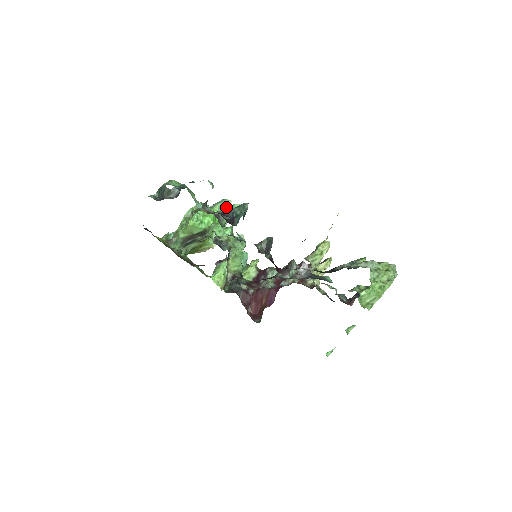
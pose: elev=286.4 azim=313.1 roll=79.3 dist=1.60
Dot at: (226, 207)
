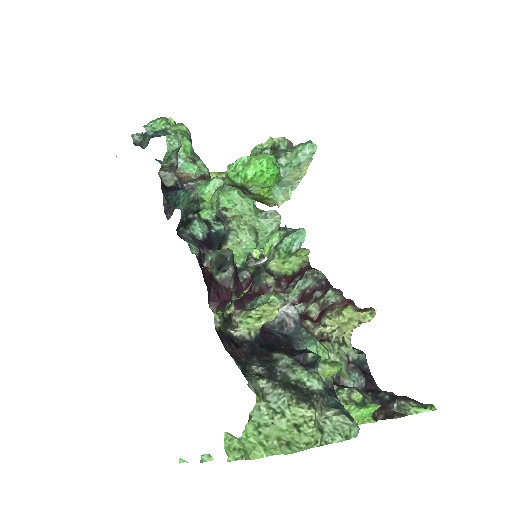
Dot at: (306, 155)
